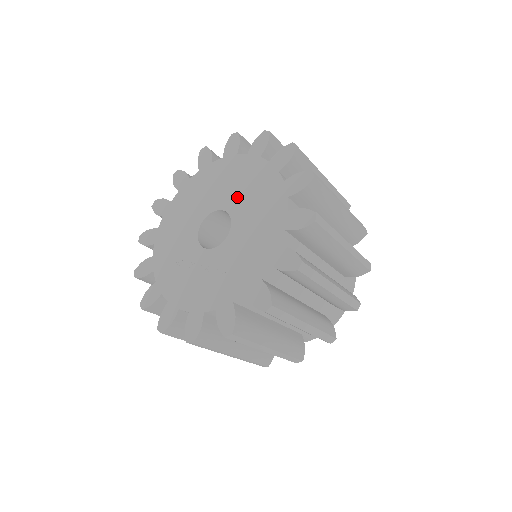
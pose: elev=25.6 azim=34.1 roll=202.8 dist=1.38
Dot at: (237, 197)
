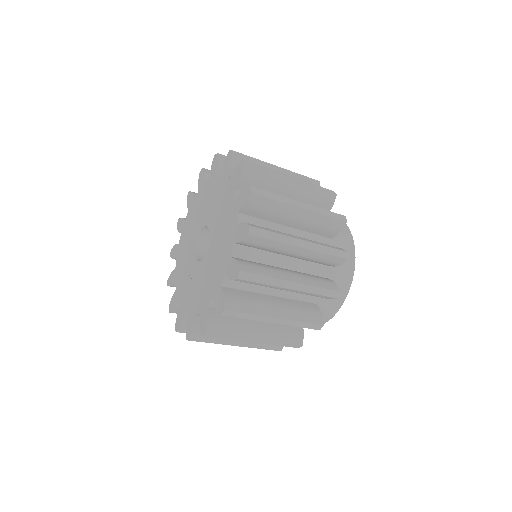
Dot at: (214, 214)
